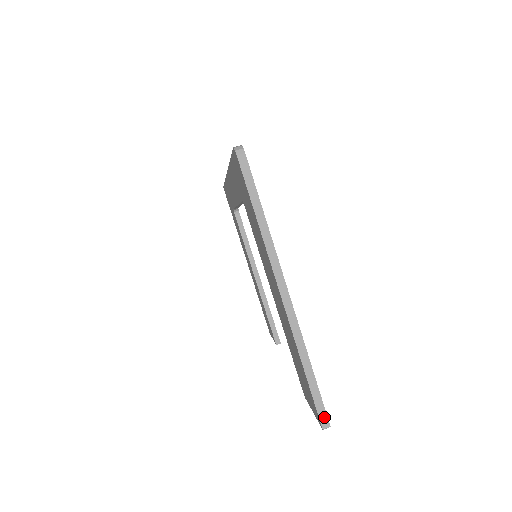
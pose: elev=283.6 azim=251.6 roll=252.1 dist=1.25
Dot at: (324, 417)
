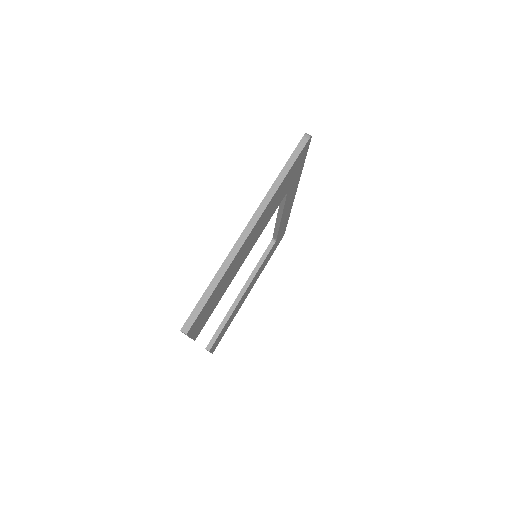
Dot at: (190, 323)
